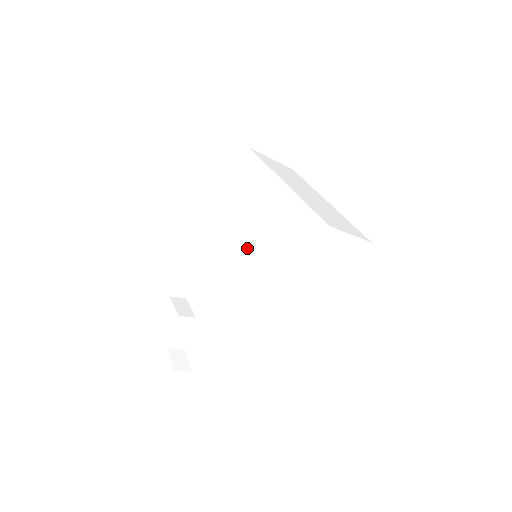
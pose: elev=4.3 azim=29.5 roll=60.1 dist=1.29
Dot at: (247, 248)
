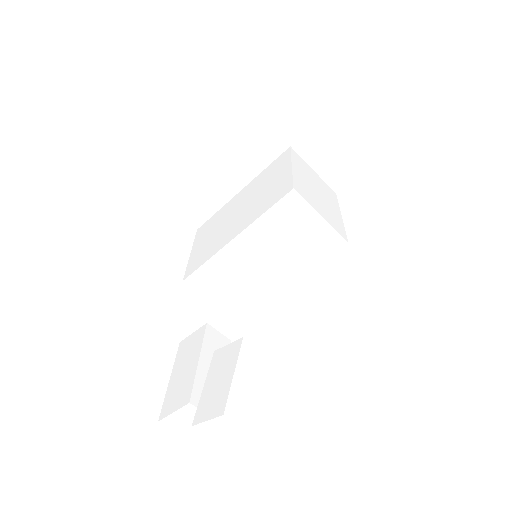
Dot at: (242, 220)
